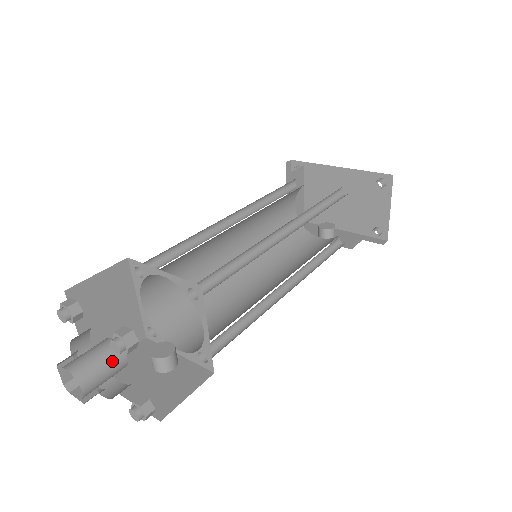
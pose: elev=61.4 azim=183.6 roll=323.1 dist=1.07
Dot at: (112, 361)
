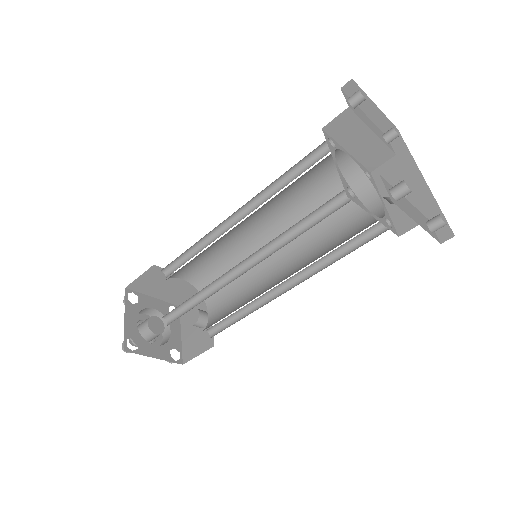
Dot at: (147, 336)
